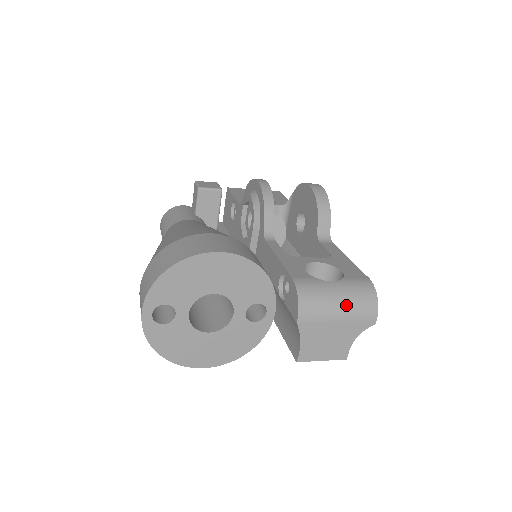
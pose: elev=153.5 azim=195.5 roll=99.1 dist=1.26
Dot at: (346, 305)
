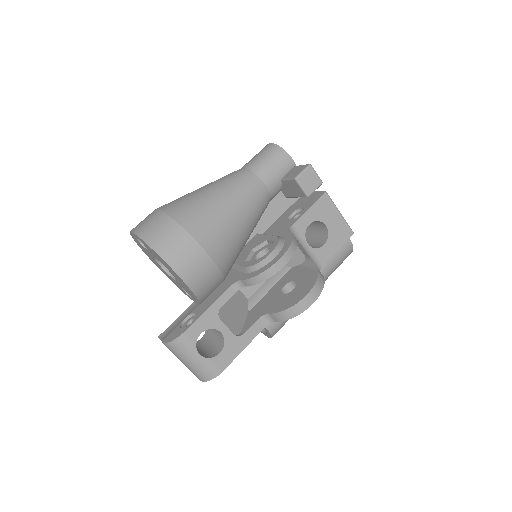
Dot at: (190, 366)
